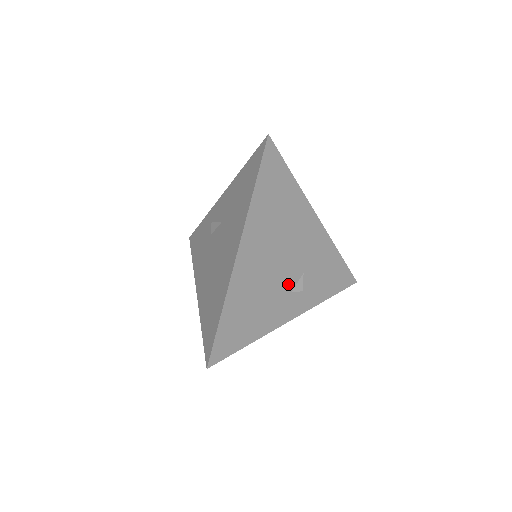
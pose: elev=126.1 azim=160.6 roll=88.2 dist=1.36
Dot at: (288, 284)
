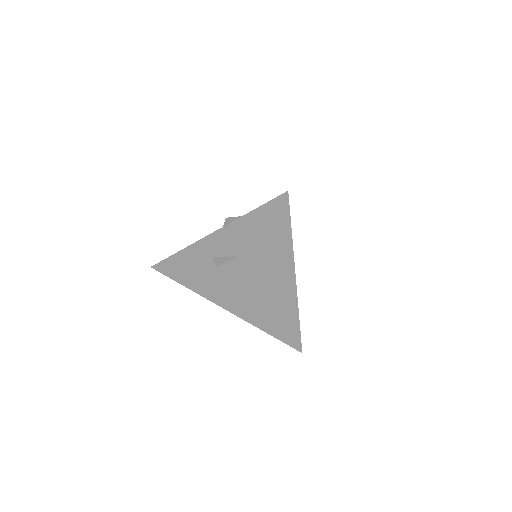
Dot at: occluded
